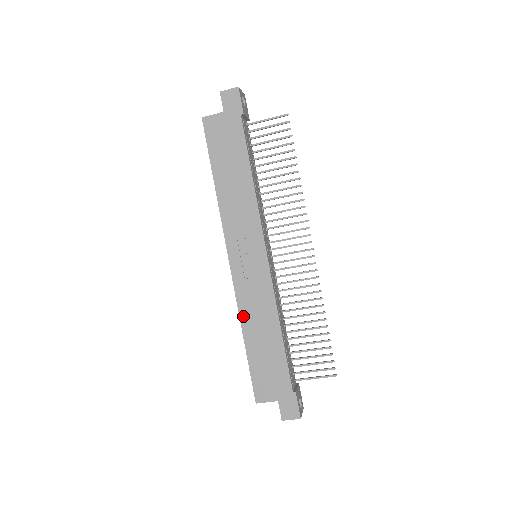
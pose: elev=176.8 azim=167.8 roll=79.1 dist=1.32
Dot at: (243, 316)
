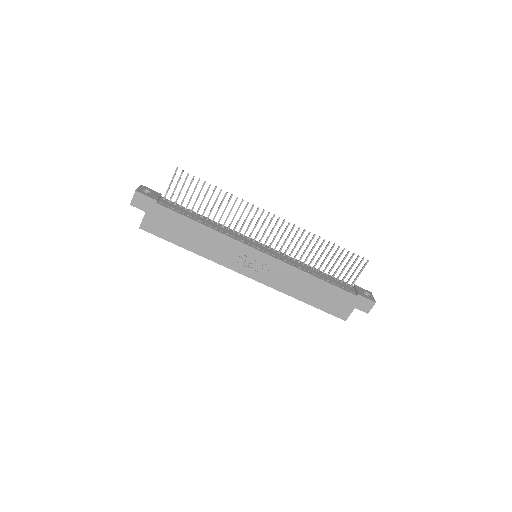
Dot at: (288, 292)
